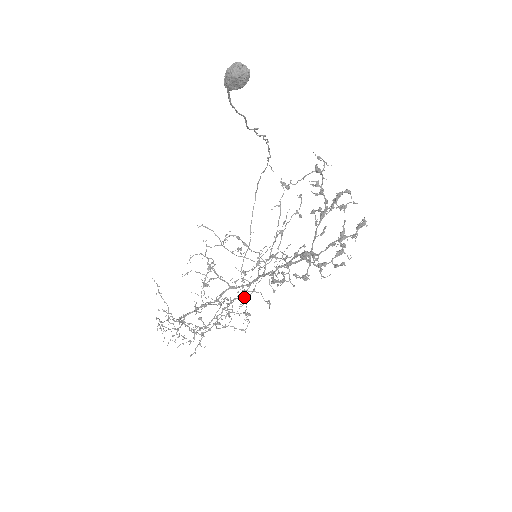
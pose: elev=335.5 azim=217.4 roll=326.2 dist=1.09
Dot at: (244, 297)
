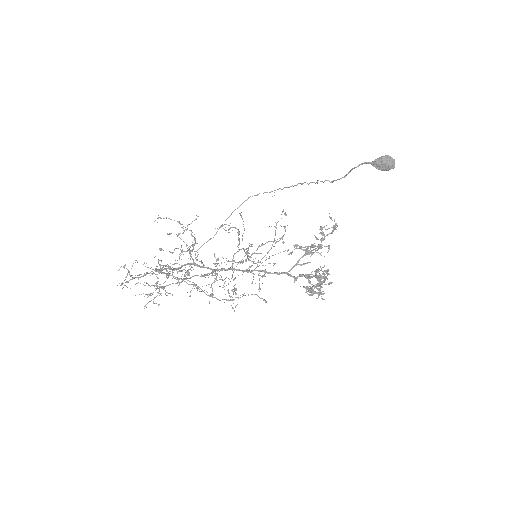
Dot at: (215, 279)
